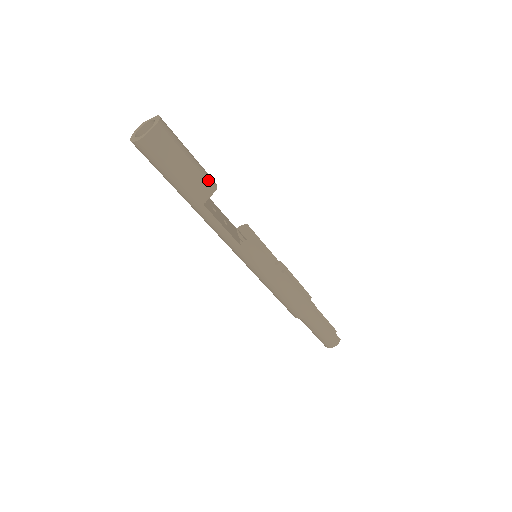
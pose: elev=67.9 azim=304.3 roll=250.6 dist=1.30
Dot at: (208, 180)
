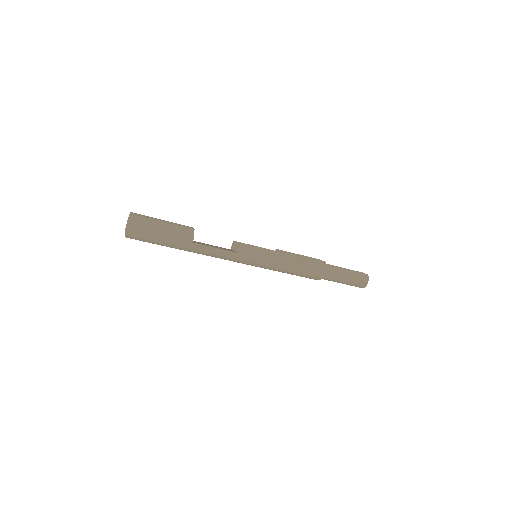
Dot at: (185, 227)
